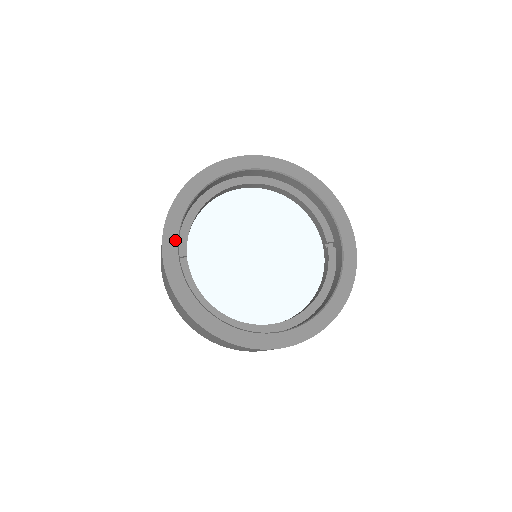
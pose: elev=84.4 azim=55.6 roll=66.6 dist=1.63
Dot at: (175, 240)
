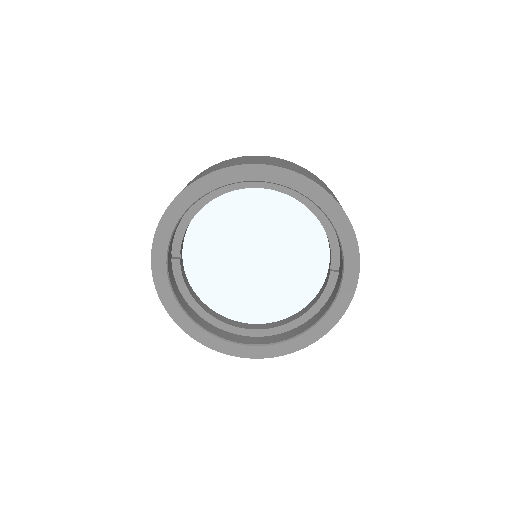
Dot at: (165, 247)
